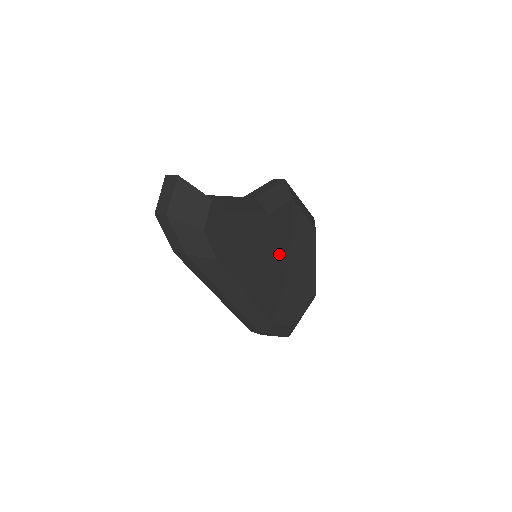
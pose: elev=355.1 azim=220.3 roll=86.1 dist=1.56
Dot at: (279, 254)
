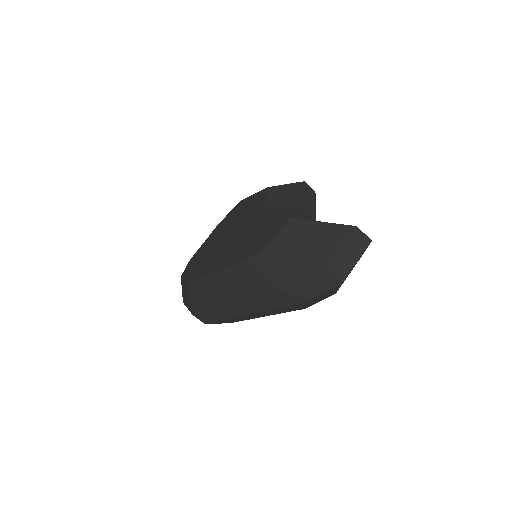
Dot at: occluded
